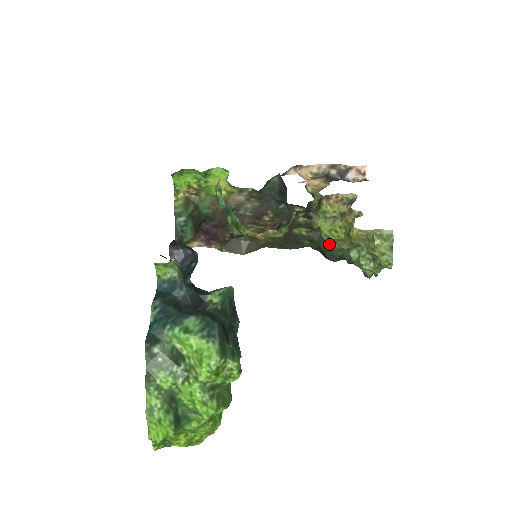
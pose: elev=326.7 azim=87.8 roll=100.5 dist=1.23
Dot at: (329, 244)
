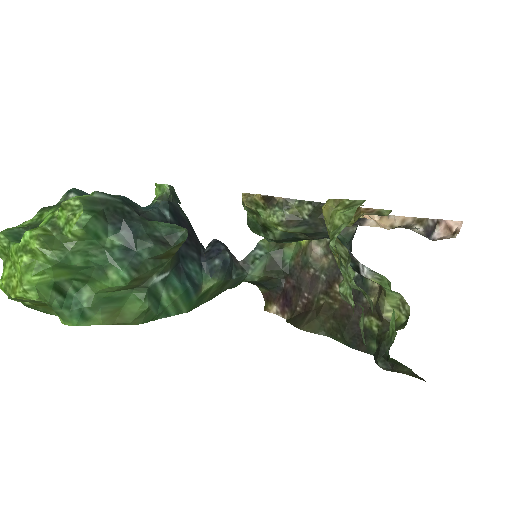
Dot at: occluded
